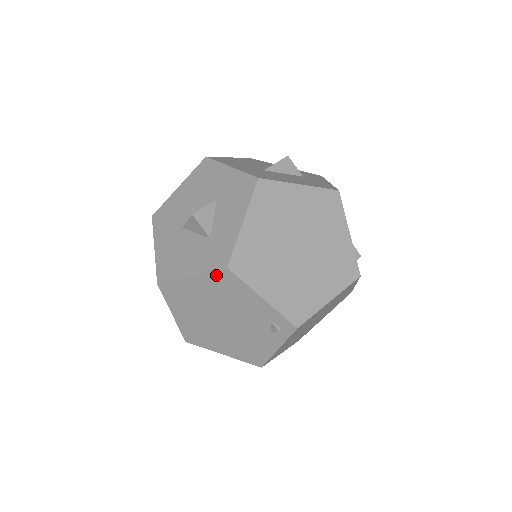
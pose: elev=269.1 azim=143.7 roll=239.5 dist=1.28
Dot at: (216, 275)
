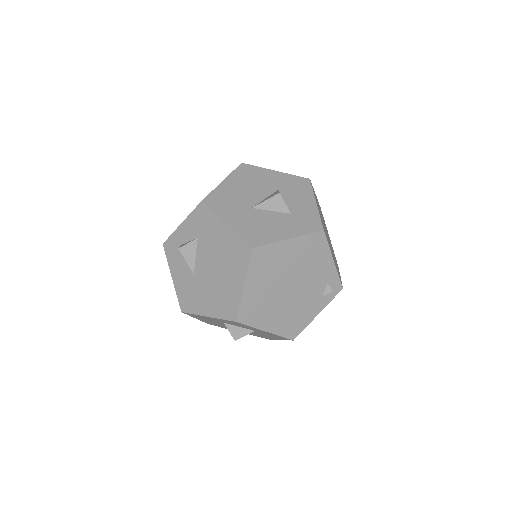
Dot at: (311, 237)
